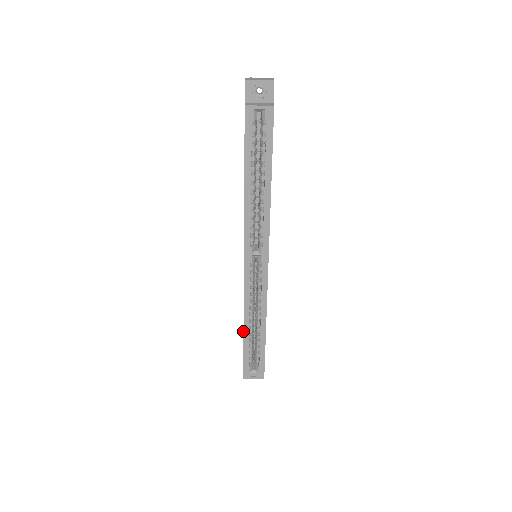
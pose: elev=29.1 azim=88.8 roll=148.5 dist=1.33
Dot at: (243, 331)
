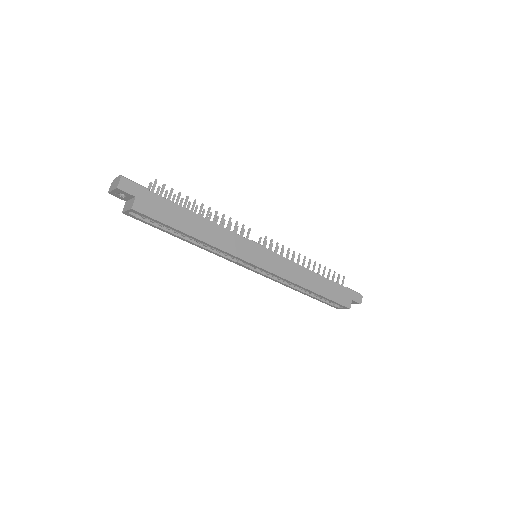
Dot at: occluded
